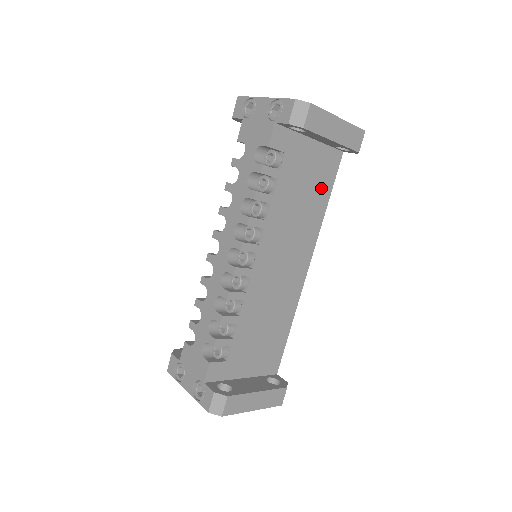
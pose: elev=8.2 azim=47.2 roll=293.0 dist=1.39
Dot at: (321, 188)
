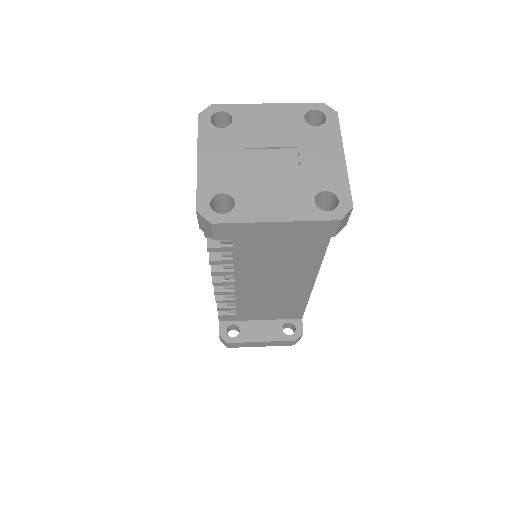
Dot at: occluded
